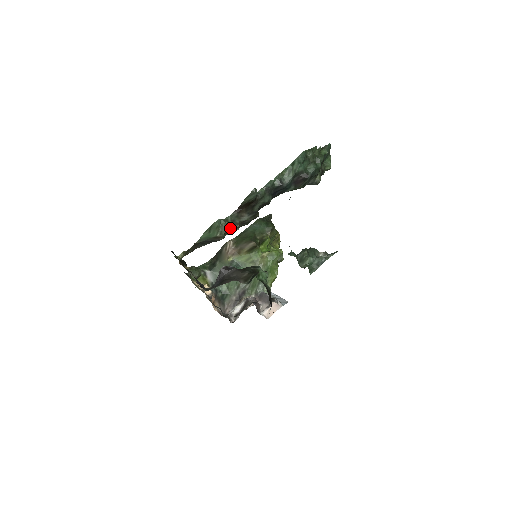
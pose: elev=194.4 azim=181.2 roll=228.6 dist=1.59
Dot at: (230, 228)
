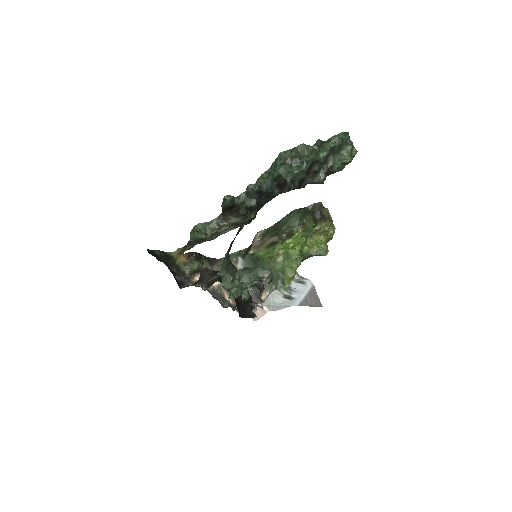
Dot at: (216, 230)
